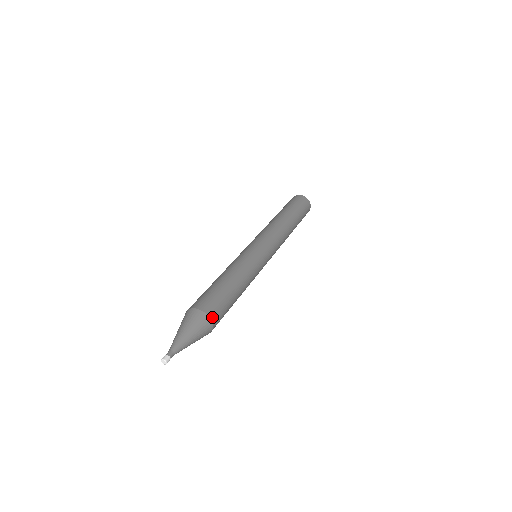
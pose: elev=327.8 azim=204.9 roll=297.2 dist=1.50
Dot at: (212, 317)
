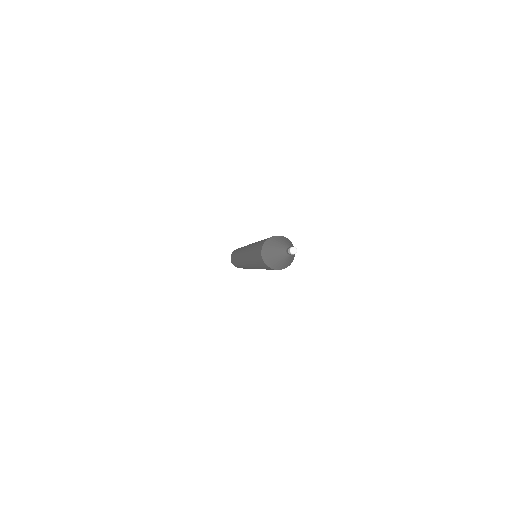
Dot at: occluded
